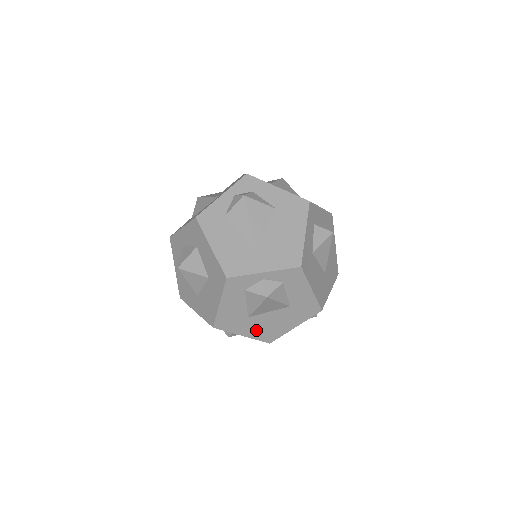
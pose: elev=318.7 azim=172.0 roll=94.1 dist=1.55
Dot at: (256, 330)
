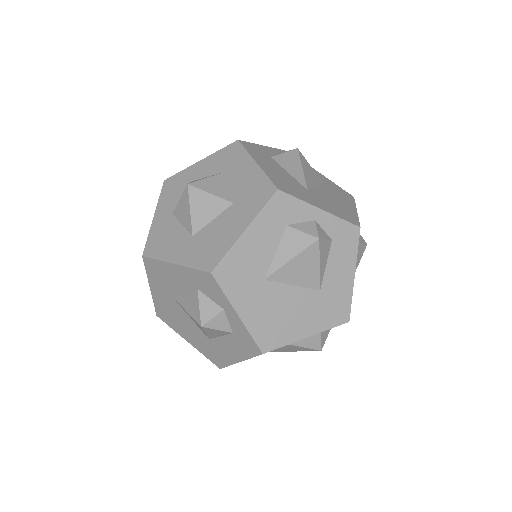
Dot at: (260, 313)
